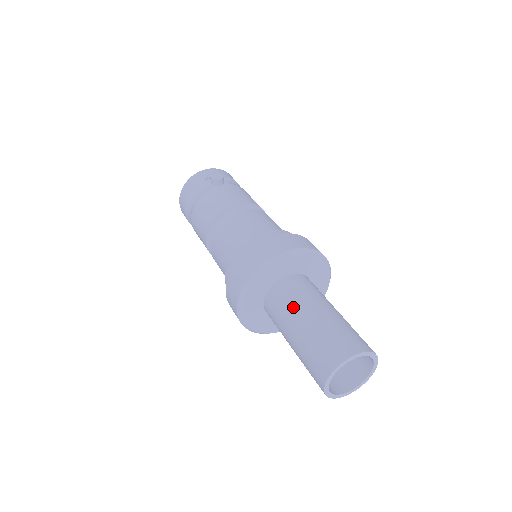
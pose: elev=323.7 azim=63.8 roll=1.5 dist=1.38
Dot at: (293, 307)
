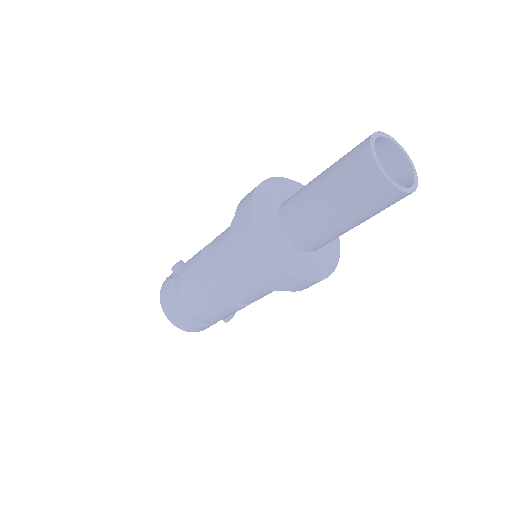
Dot at: (304, 197)
